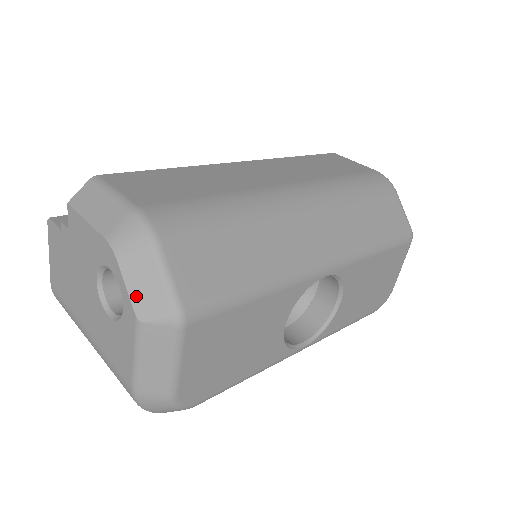
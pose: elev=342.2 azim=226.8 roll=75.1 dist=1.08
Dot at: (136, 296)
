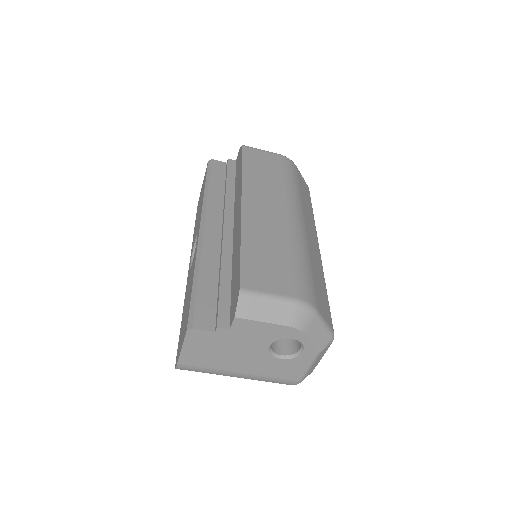
Dot at: (316, 343)
